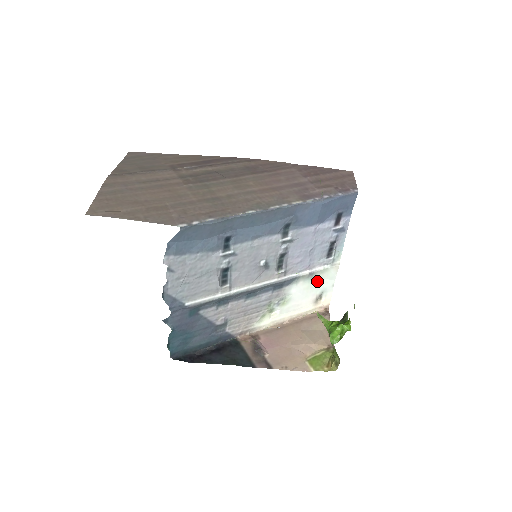
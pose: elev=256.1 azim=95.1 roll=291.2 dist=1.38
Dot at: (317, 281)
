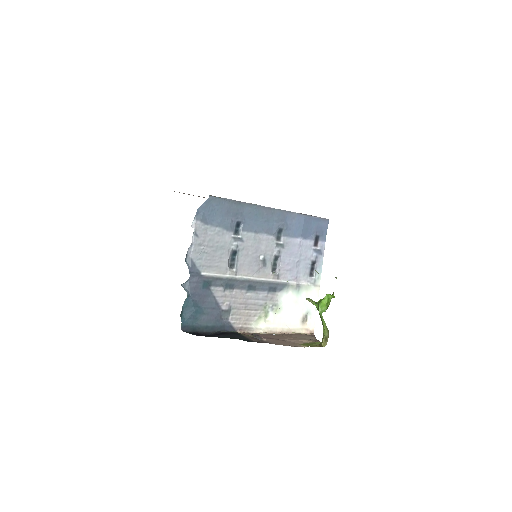
Dot at: (303, 298)
